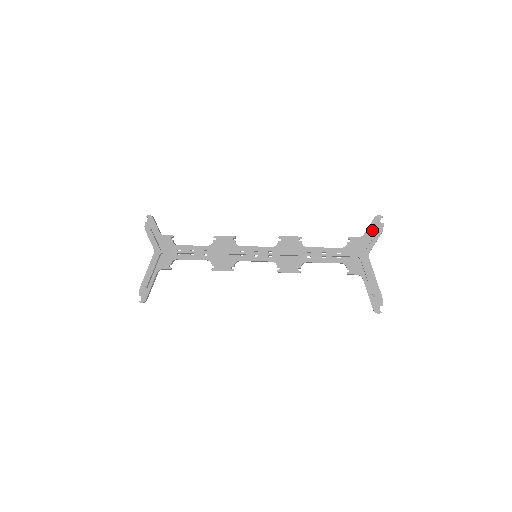
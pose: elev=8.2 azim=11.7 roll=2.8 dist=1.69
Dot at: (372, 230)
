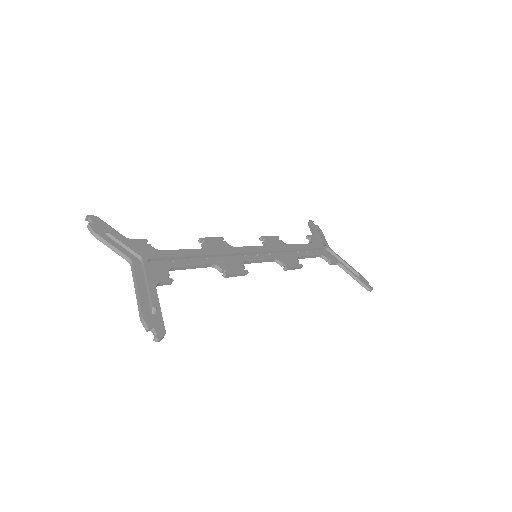
Dot at: (316, 230)
